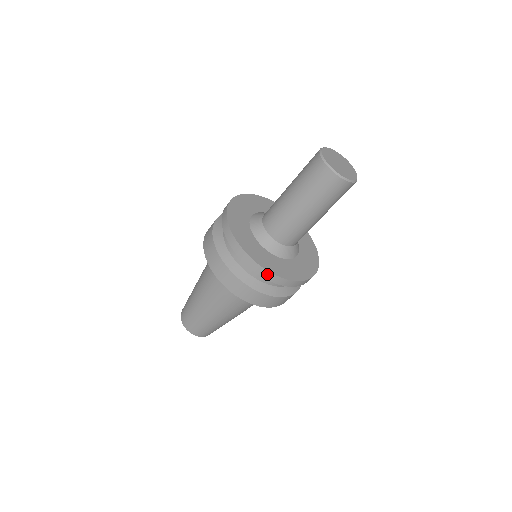
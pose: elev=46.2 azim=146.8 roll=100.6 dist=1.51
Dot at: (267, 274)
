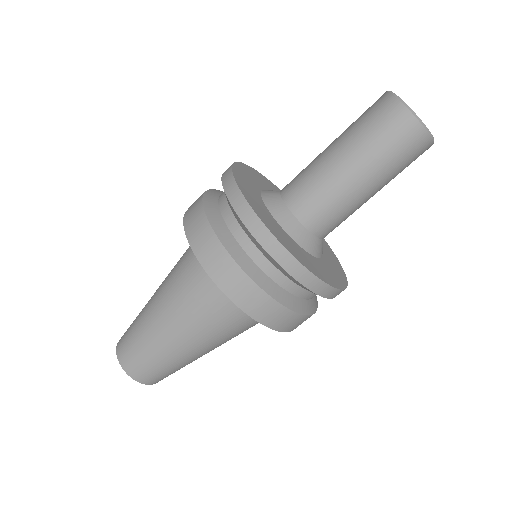
Dot at: (330, 291)
